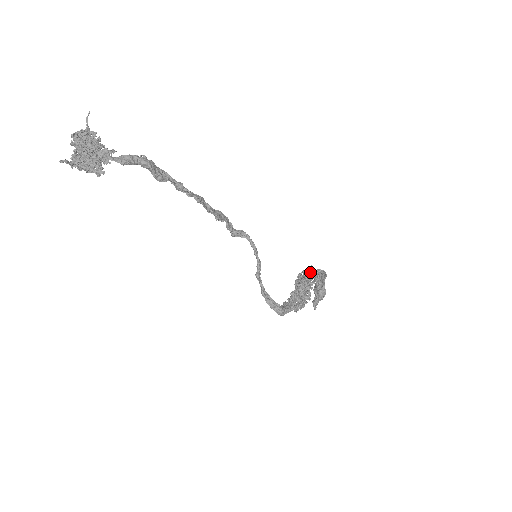
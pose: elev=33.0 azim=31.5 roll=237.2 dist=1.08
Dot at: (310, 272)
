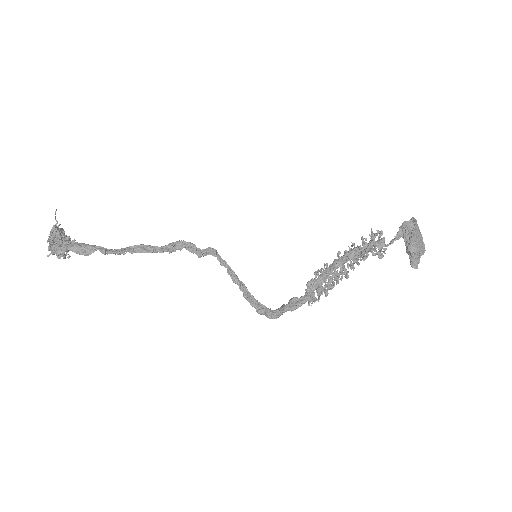
Dot at: (379, 233)
